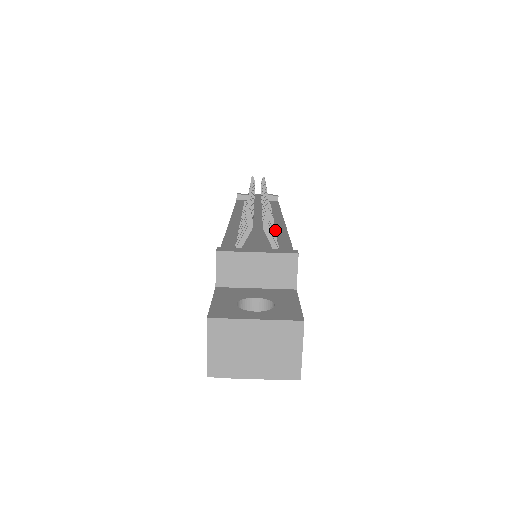
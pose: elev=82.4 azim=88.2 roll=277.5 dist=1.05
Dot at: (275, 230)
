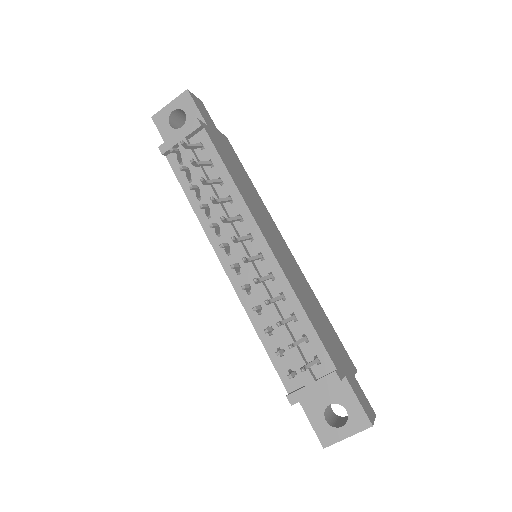
Dot at: (283, 297)
